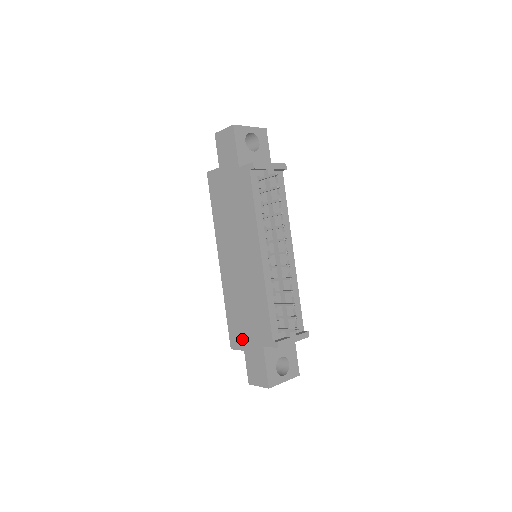
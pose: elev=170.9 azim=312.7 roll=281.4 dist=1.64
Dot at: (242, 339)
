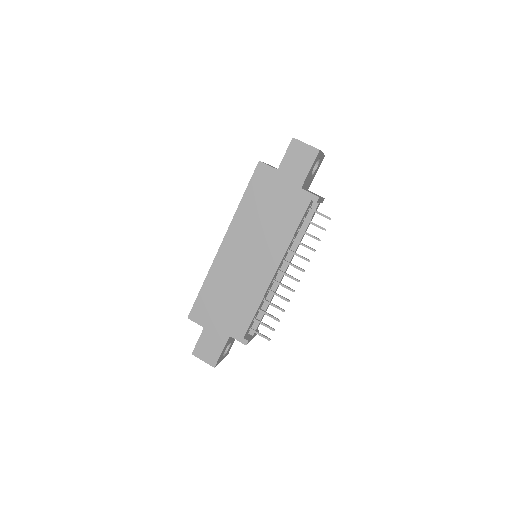
Dot at: (208, 318)
